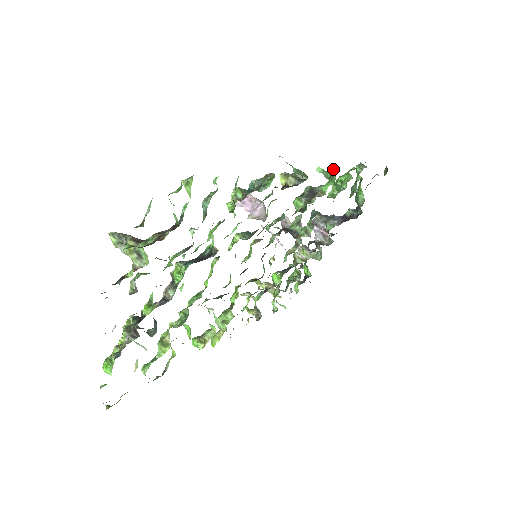
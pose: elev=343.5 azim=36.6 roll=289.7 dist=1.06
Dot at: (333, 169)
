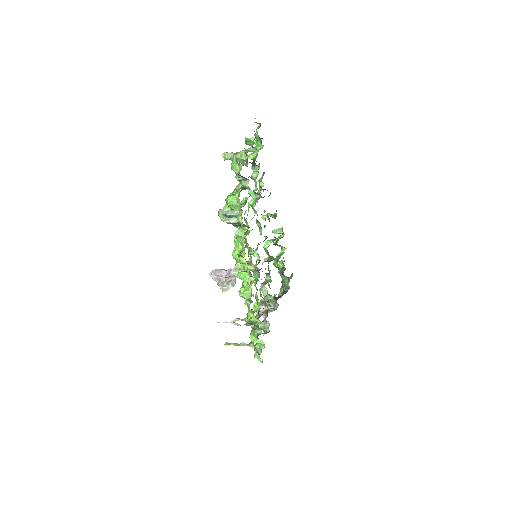
Dot at: (277, 239)
